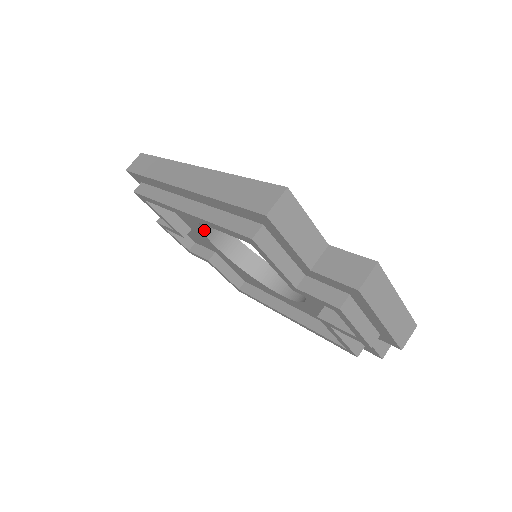
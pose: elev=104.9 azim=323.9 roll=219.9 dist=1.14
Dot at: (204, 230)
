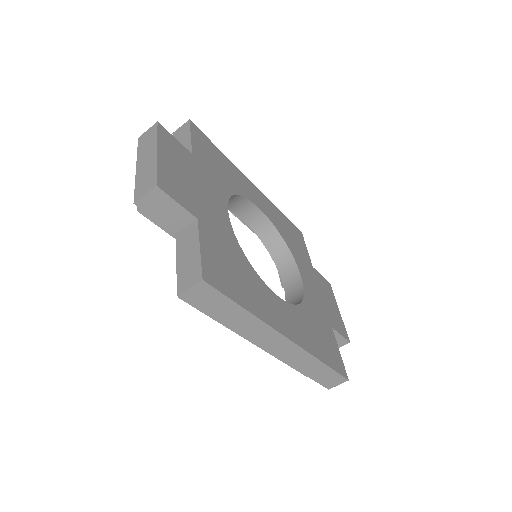
Dot at: occluded
